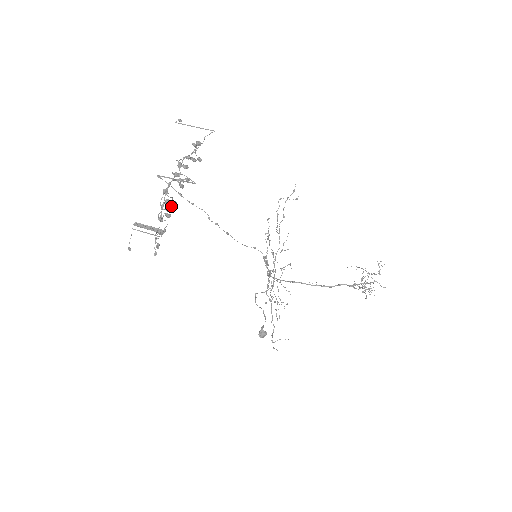
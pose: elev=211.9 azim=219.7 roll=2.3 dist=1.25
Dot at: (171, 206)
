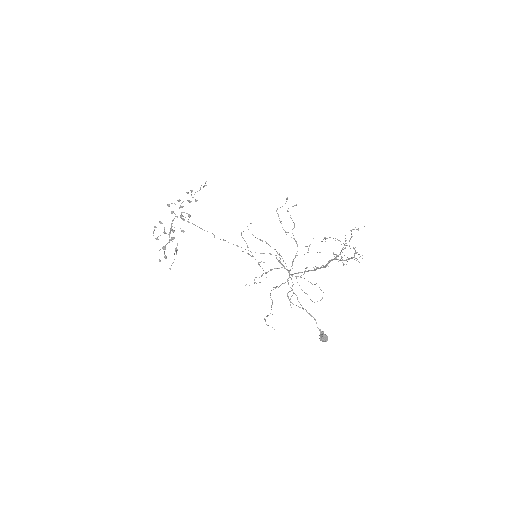
Dot at: occluded
